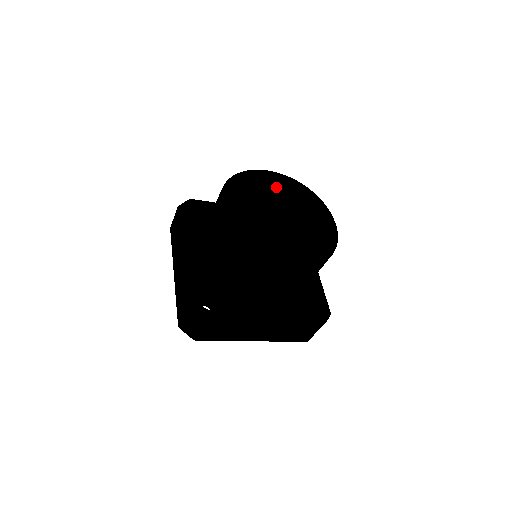
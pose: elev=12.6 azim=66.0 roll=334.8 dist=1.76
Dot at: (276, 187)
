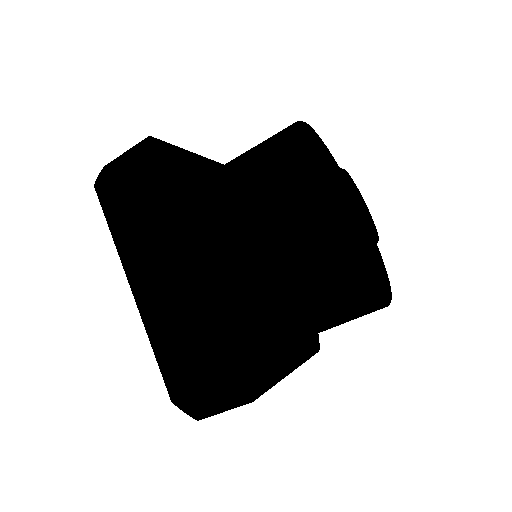
Dot at: (322, 158)
